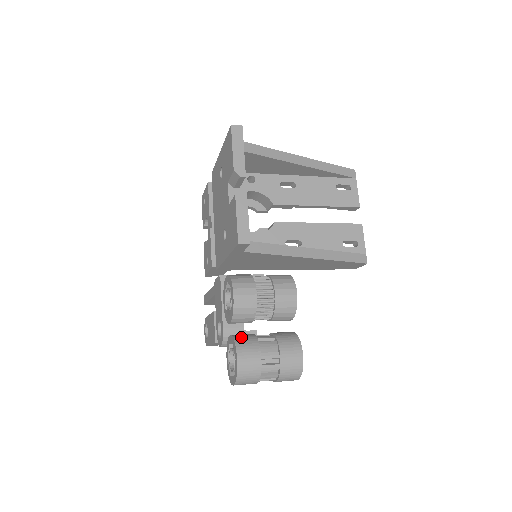
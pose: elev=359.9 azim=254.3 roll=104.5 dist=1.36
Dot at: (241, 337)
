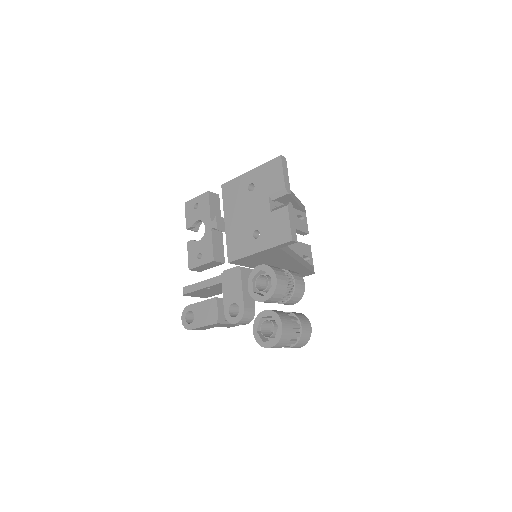
Dot at: (277, 311)
